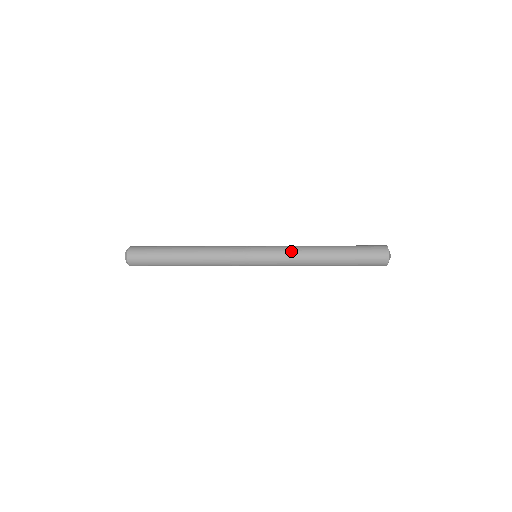
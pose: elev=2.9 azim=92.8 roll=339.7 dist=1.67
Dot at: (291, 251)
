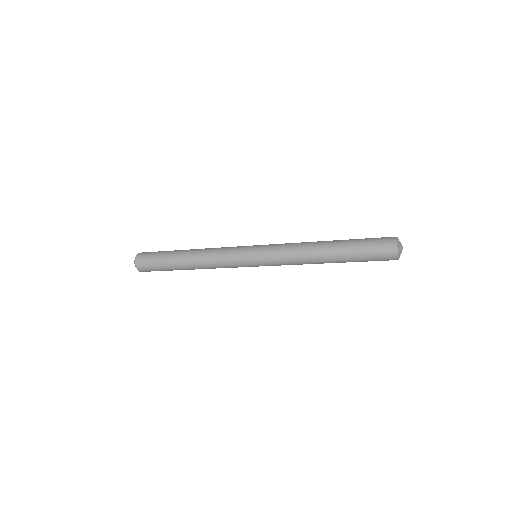
Dot at: (291, 243)
